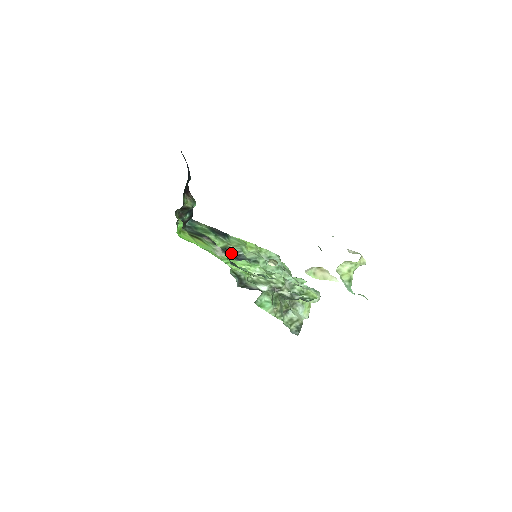
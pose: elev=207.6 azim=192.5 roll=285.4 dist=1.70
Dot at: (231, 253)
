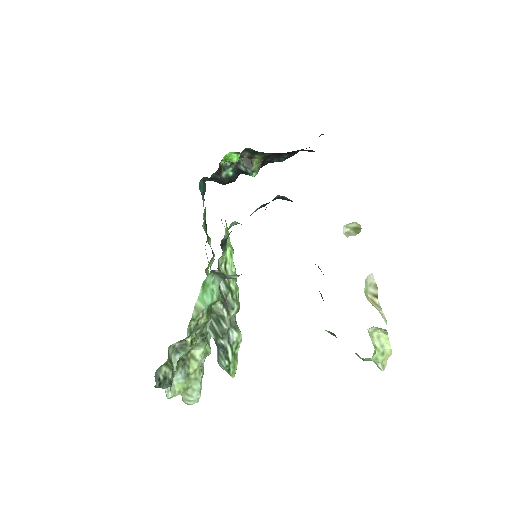
Dot at: occluded
